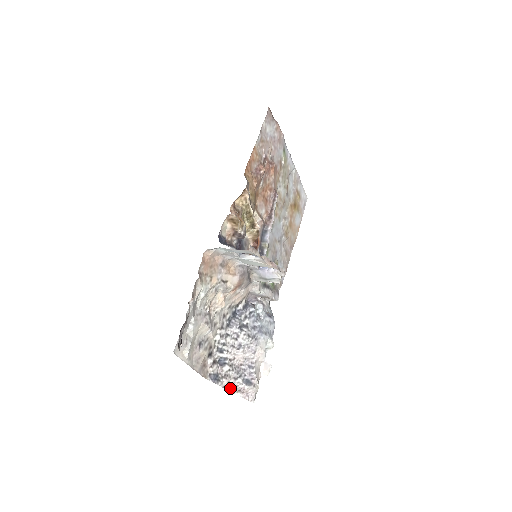
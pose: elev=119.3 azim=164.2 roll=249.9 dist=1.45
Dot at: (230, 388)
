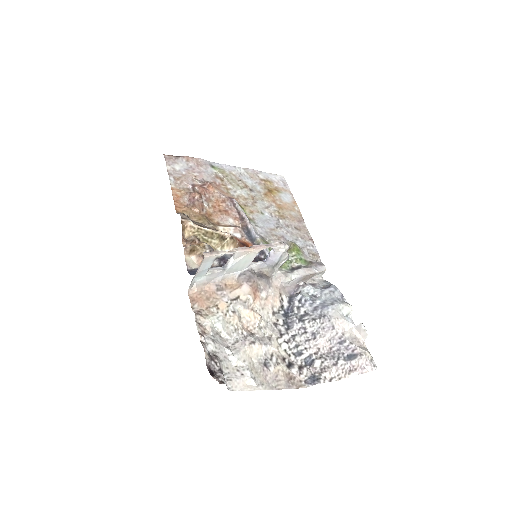
Dot at: (338, 376)
